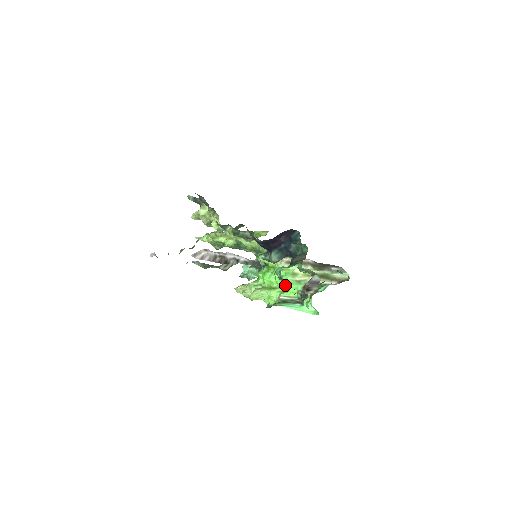
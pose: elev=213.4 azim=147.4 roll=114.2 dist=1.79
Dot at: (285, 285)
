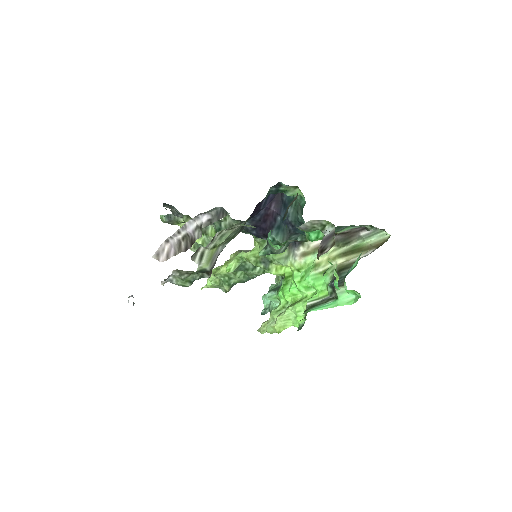
Dot at: (310, 289)
